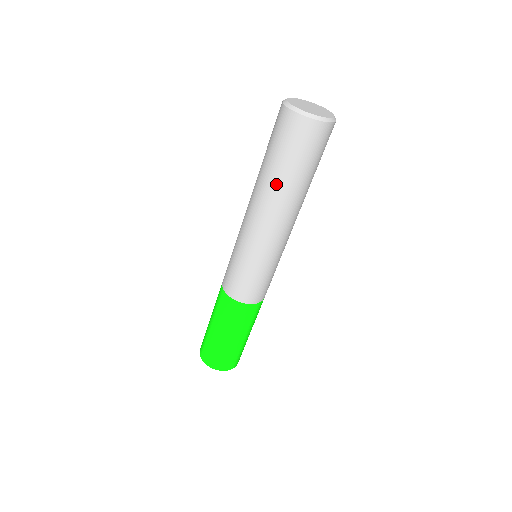
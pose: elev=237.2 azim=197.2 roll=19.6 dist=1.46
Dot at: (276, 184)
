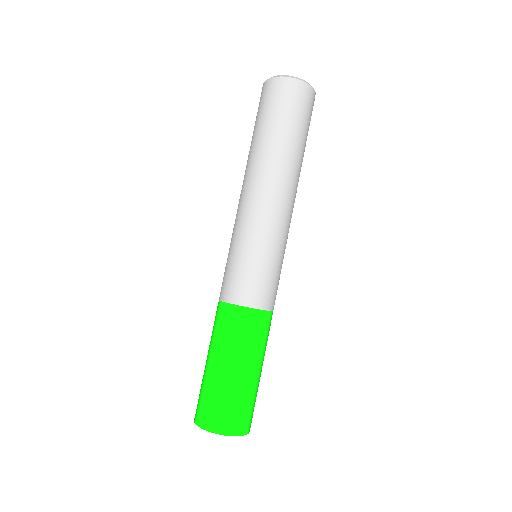
Dot at: (254, 148)
